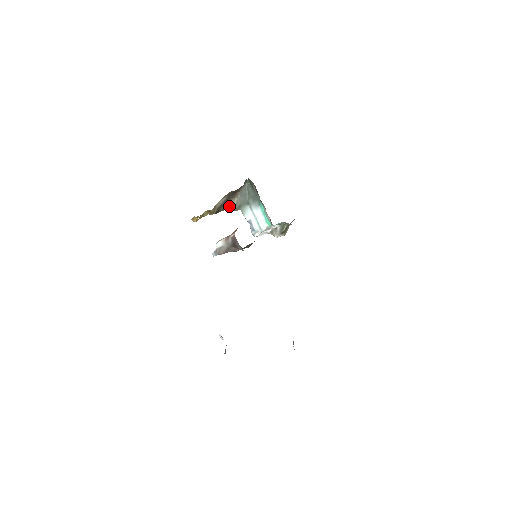
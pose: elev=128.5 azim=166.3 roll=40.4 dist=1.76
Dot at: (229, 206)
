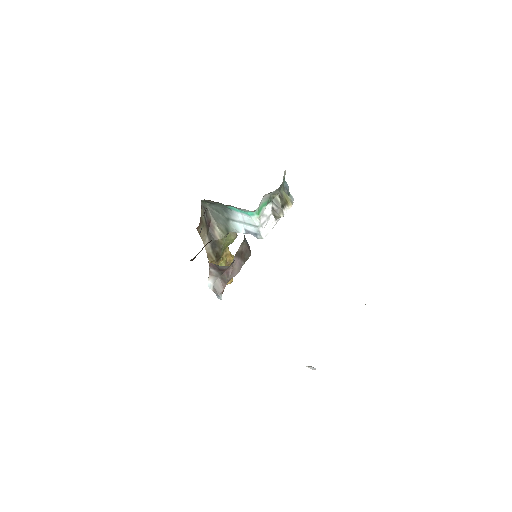
Dot at: (220, 240)
